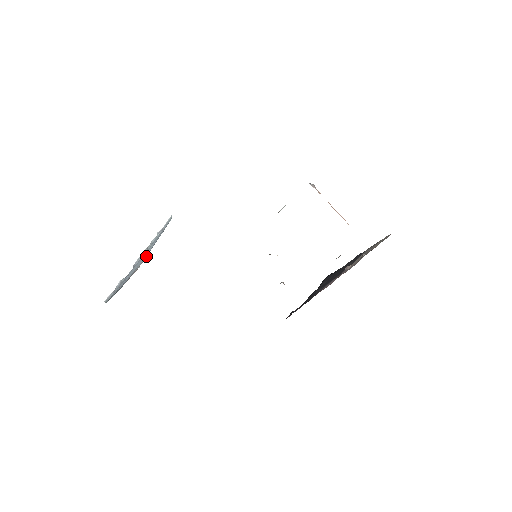
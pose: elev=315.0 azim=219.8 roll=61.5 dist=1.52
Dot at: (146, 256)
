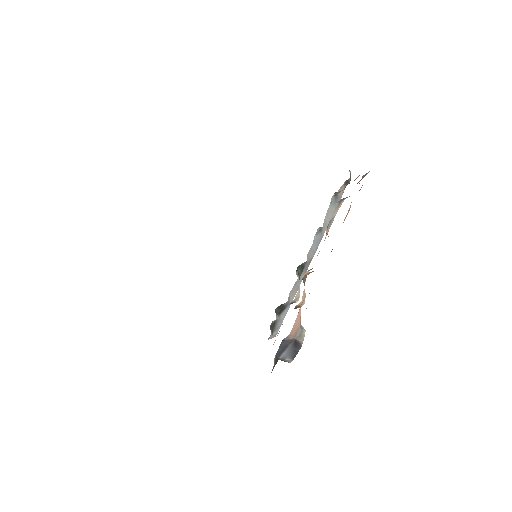
Dot at: occluded
